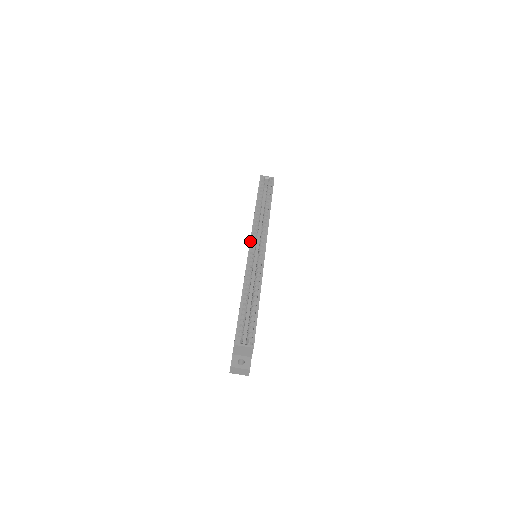
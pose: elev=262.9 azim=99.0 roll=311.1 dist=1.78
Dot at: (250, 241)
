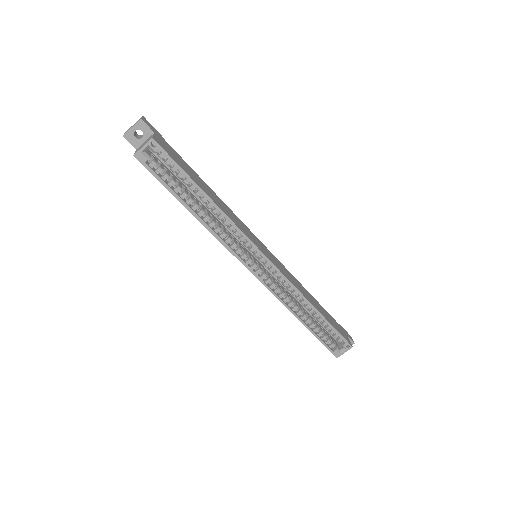
Dot at: occluded
